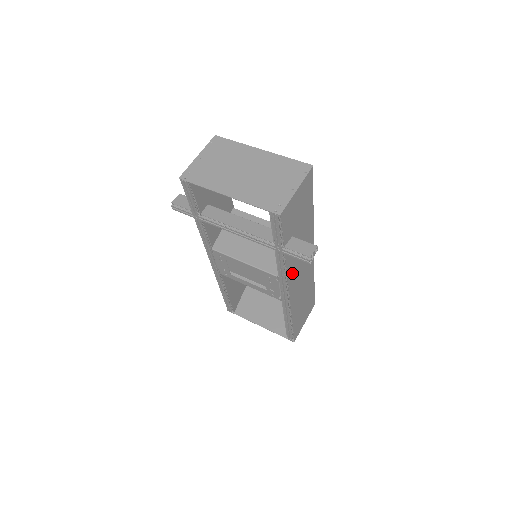
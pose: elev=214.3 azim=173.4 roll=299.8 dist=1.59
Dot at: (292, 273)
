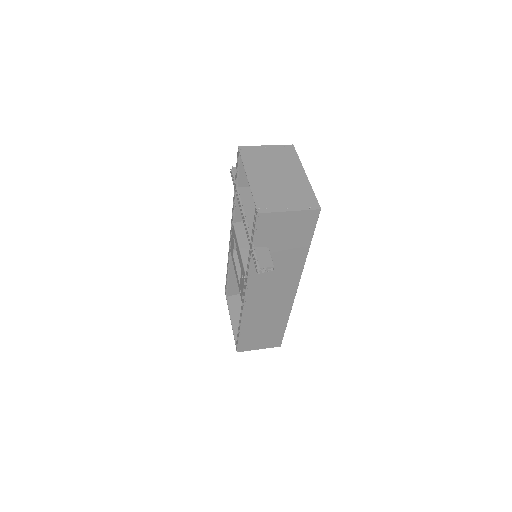
Dot at: (257, 282)
